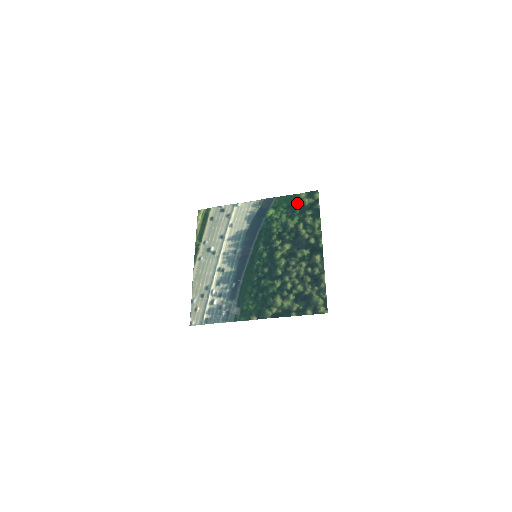
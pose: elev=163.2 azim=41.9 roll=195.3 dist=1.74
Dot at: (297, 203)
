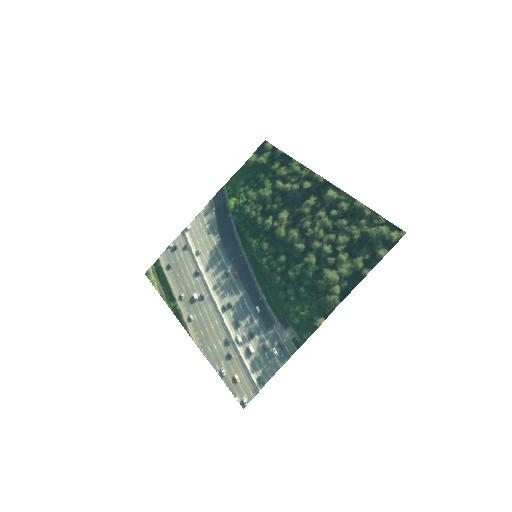
Dot at: (253, 170)
